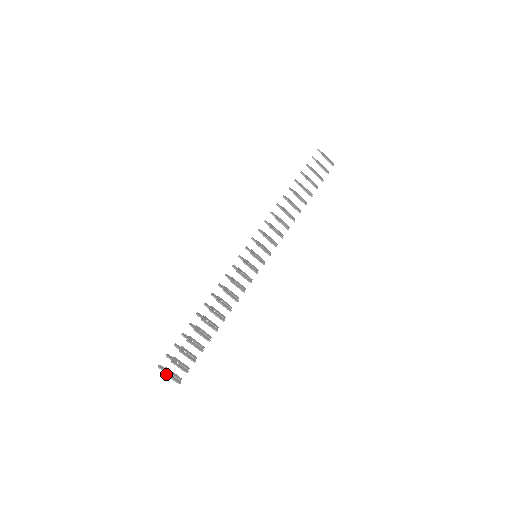
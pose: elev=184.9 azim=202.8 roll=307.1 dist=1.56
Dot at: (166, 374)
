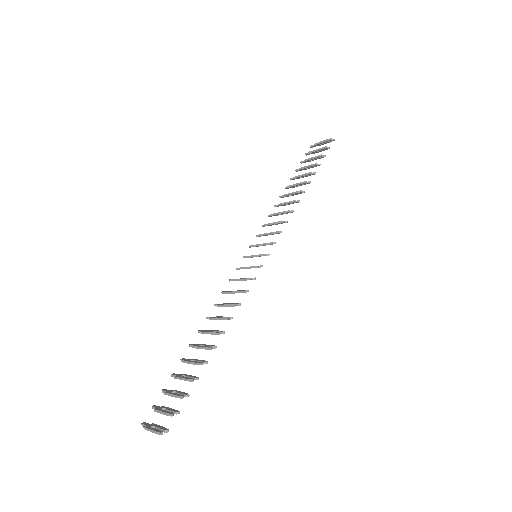
Dot at: (146, 428)
